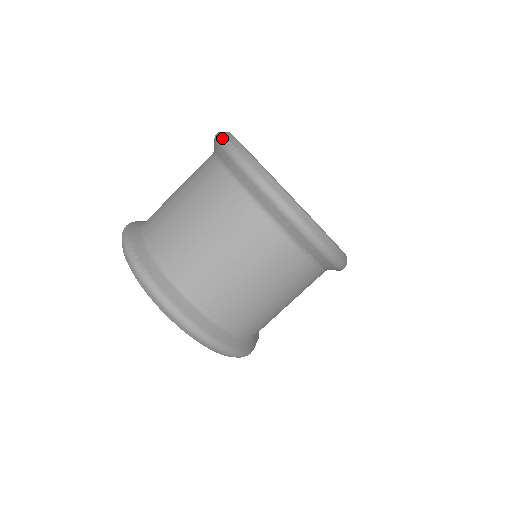
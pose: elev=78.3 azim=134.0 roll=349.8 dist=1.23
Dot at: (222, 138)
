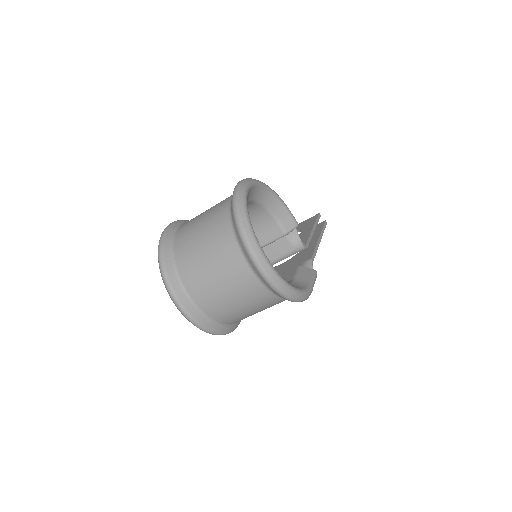
Dot at: (235, 205)
